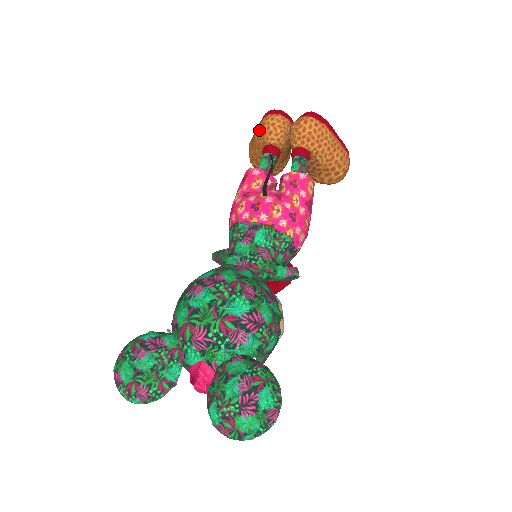
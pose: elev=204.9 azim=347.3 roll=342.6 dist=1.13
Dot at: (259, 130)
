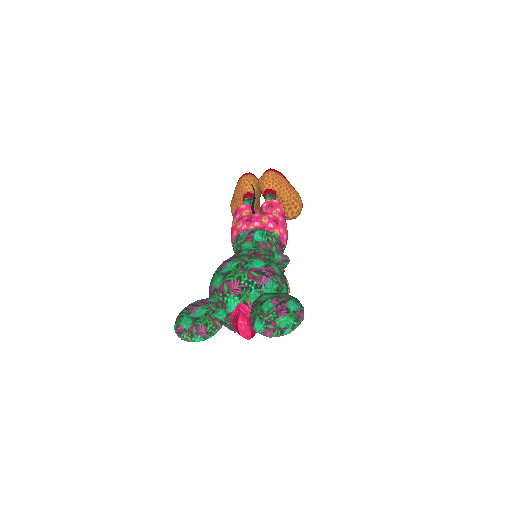
Dot at: (238, 187)
